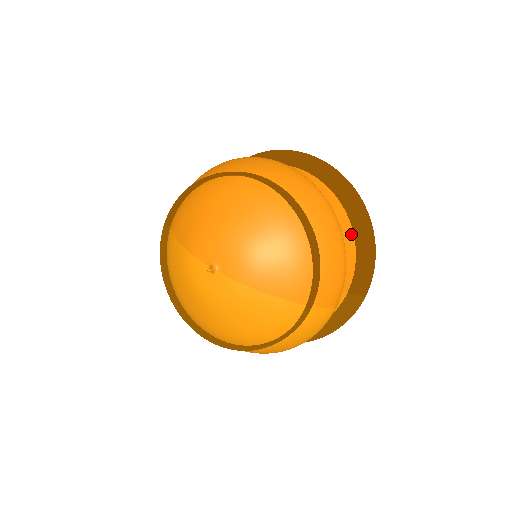
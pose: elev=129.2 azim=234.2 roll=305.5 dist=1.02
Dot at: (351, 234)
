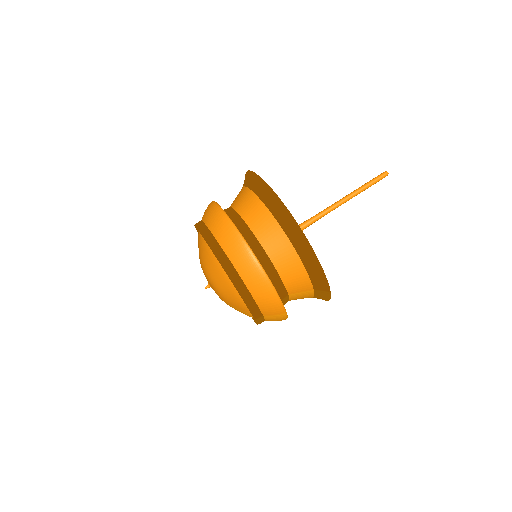
Dot at: (298, 259)
